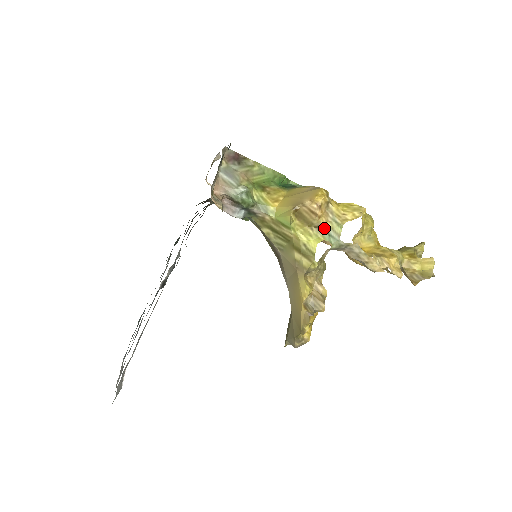
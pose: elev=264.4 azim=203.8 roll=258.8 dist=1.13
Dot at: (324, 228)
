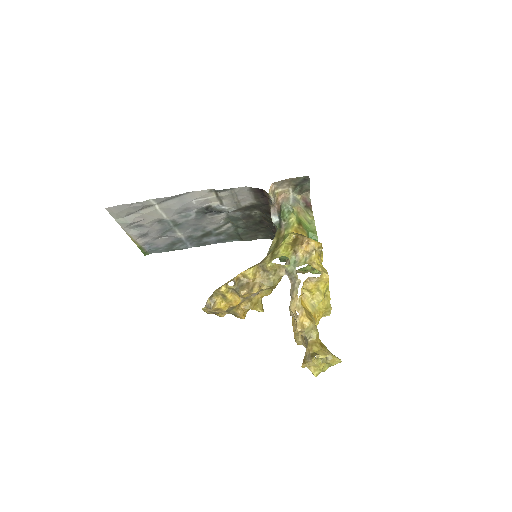
Dot at: (297, 256)
